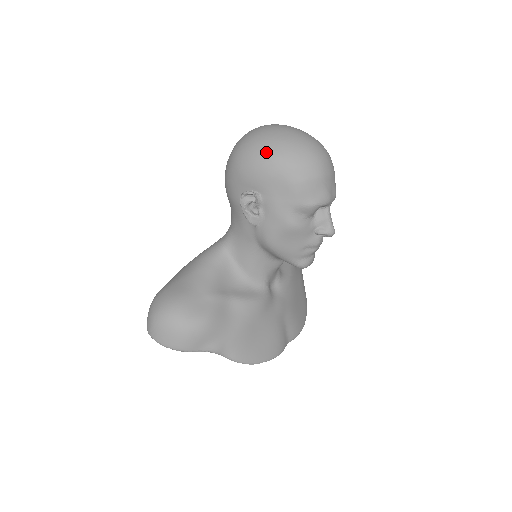
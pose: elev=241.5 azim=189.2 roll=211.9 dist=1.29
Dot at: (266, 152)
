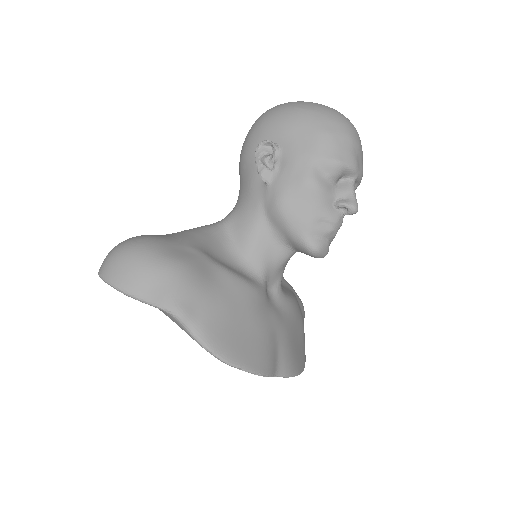
Dot at: (294, 106)
